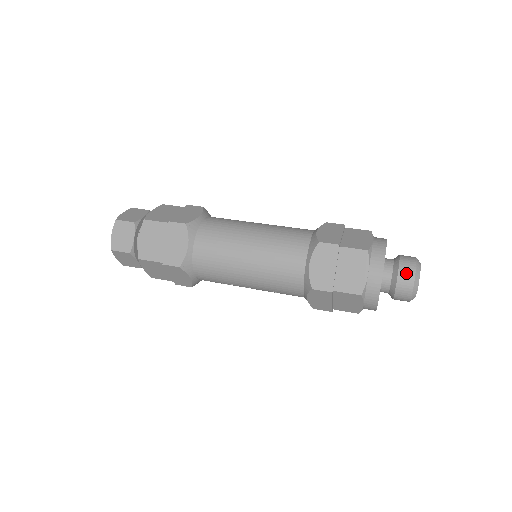
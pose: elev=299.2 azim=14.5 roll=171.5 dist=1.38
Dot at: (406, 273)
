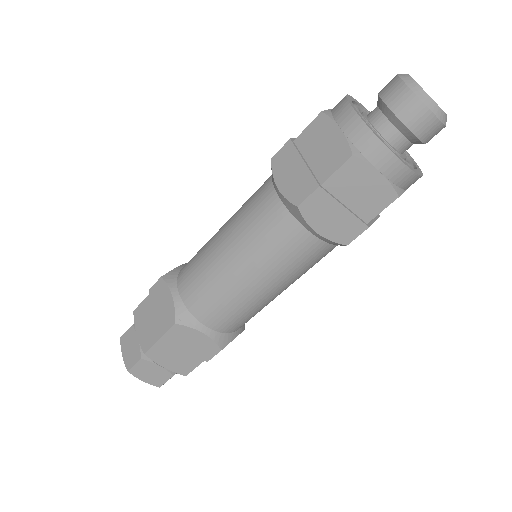
Dot at: (414, 116)
